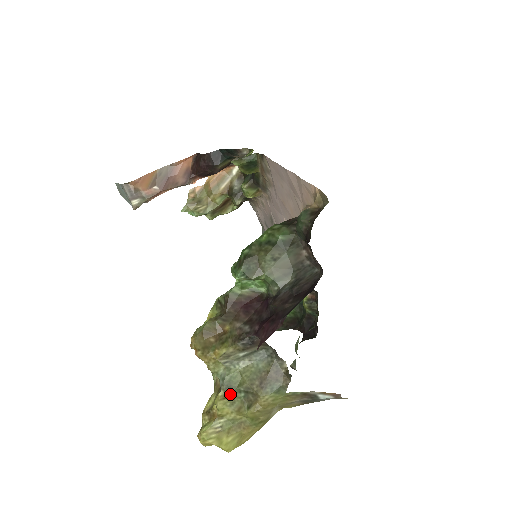
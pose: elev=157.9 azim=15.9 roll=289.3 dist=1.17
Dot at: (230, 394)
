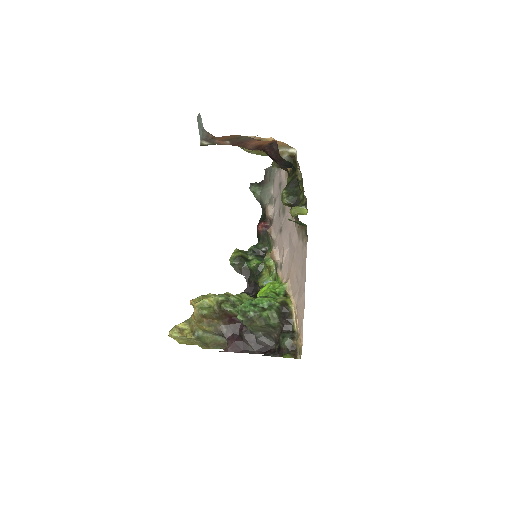
Dot at: (197, 340)
